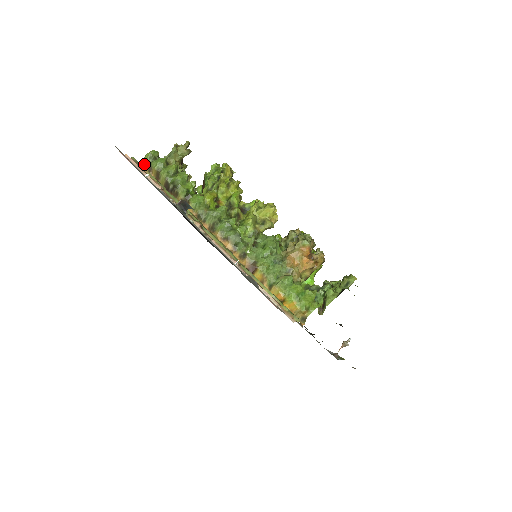
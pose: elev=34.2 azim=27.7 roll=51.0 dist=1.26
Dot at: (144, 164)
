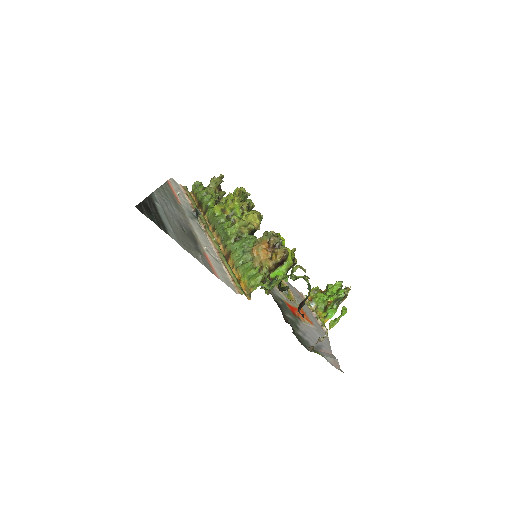
Dot at: (192, 190)
